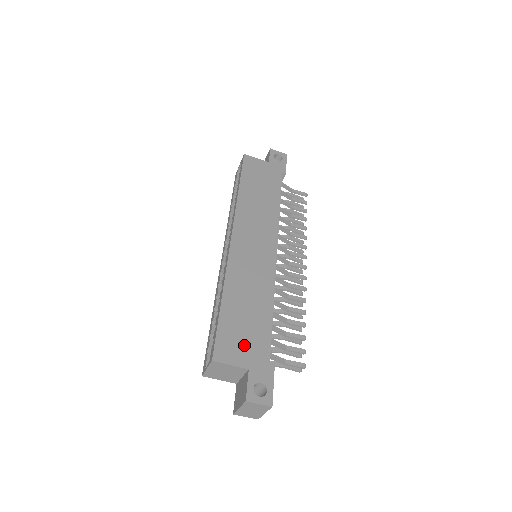
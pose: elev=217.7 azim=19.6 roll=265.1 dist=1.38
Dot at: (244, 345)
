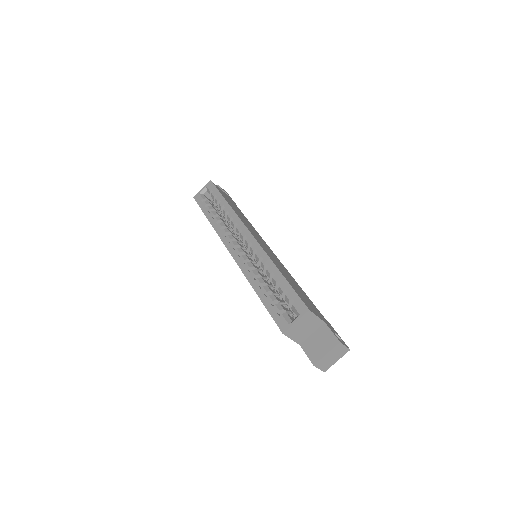
Dot at: (311, 306)
